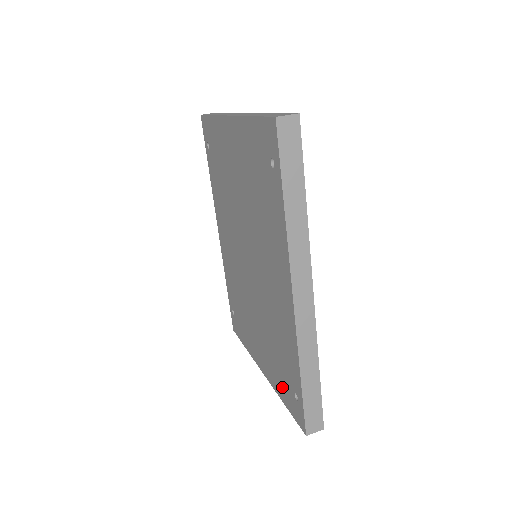
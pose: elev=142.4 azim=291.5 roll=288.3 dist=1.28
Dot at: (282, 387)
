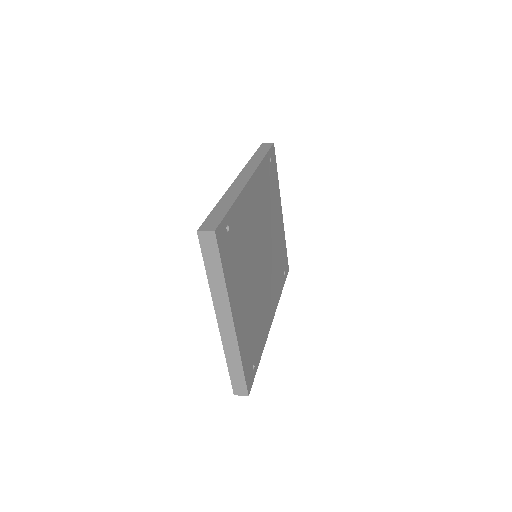
Dot at: occluded
